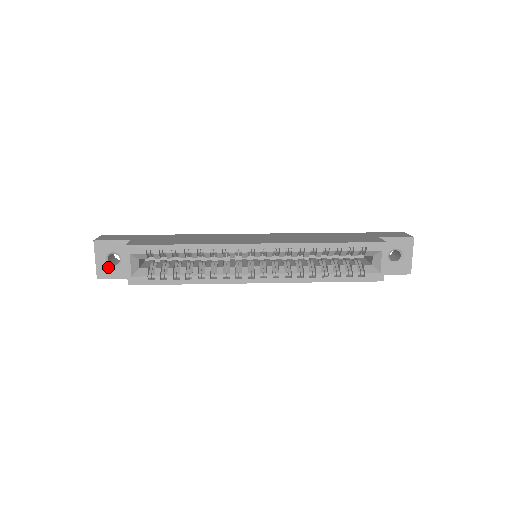
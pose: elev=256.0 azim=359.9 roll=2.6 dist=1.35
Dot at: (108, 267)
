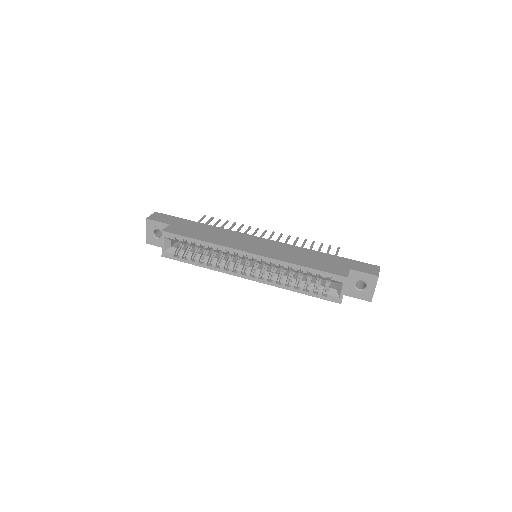
Dot at: (154, 238)
